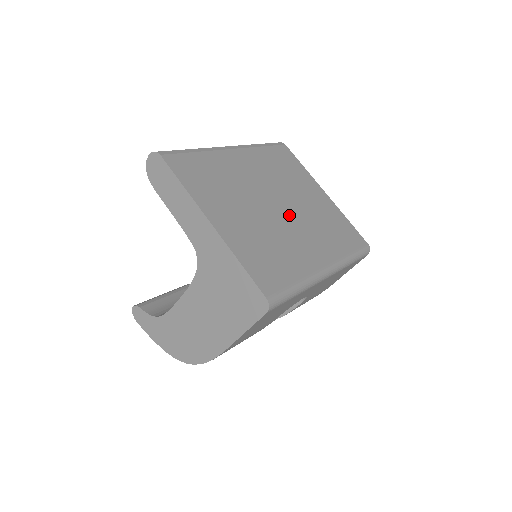
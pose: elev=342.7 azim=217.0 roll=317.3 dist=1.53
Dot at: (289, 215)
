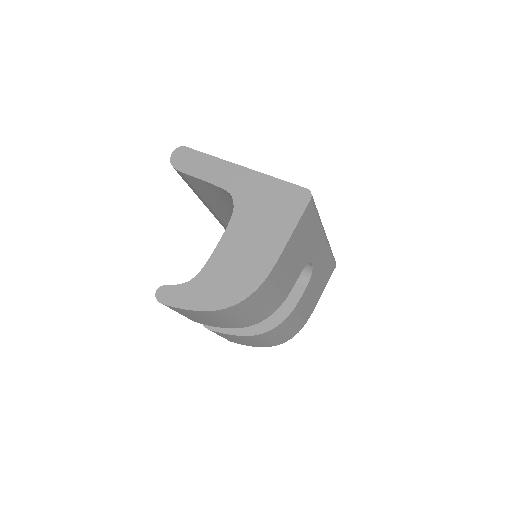
Dot at: occluded
